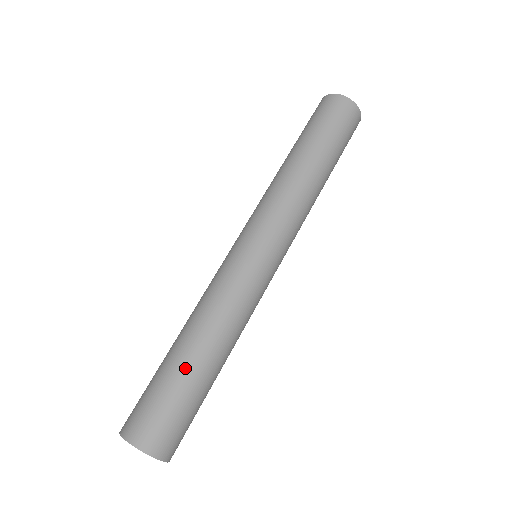
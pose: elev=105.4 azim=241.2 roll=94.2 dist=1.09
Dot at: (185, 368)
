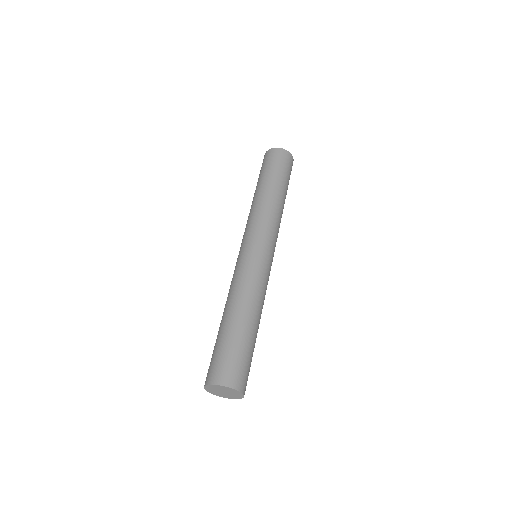
Dot at: (243, 331)
